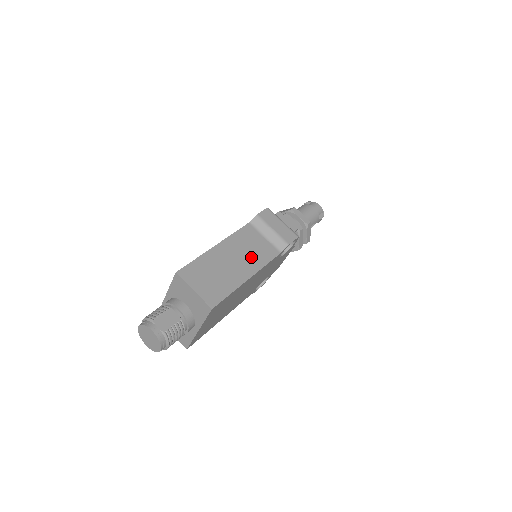
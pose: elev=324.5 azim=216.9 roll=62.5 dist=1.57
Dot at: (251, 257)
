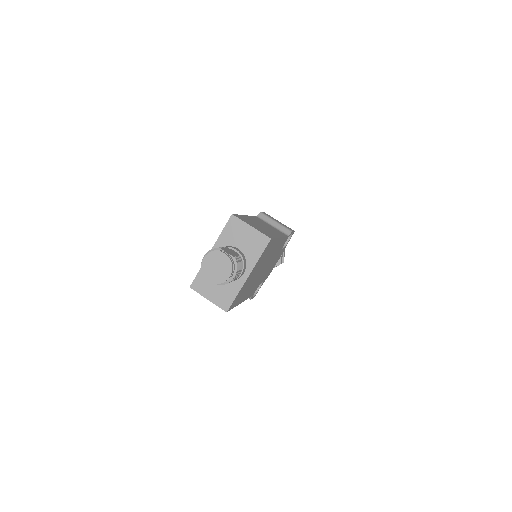
Dot at: (272, 230)
